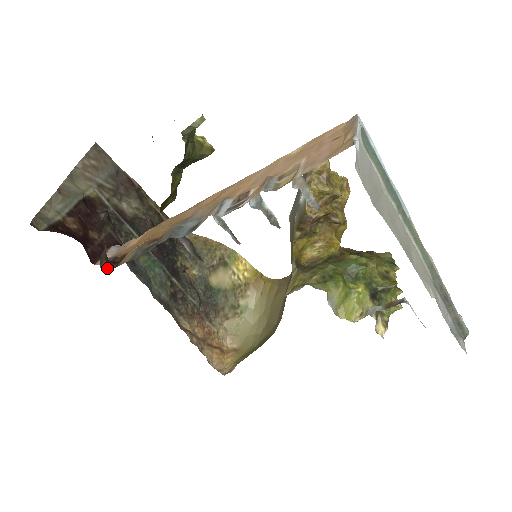
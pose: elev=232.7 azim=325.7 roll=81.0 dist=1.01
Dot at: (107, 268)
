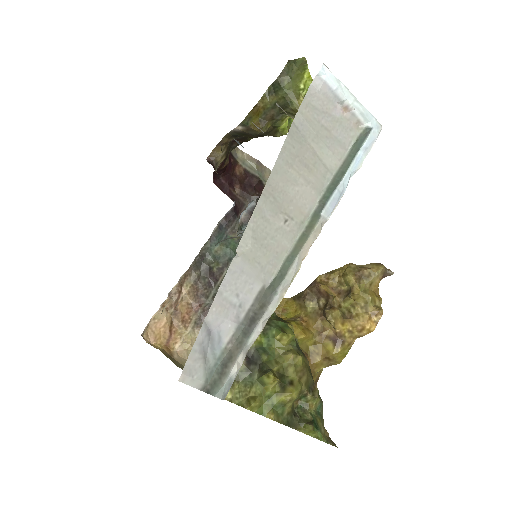
Dot at: (208, 161)
